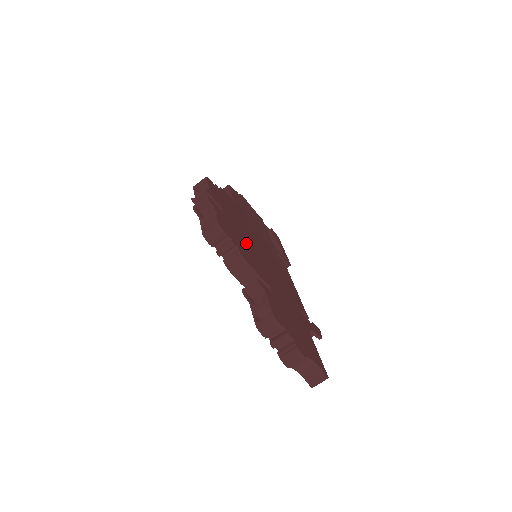
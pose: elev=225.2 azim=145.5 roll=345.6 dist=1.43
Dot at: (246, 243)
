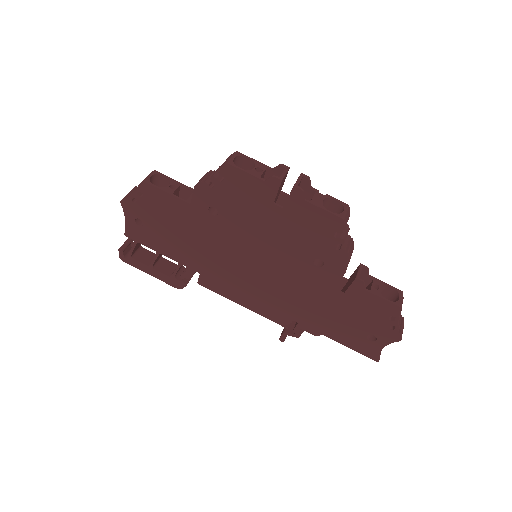
Dot at: occluded
